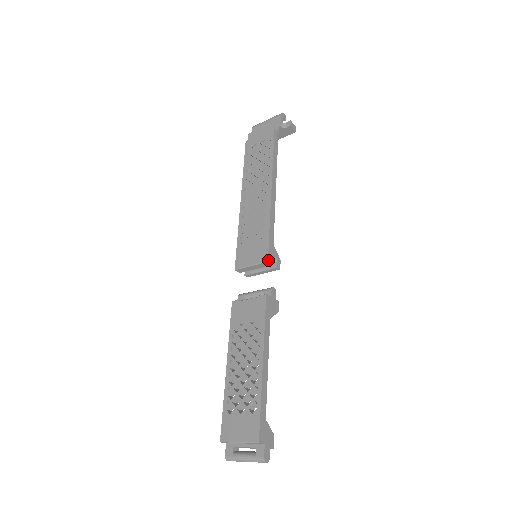
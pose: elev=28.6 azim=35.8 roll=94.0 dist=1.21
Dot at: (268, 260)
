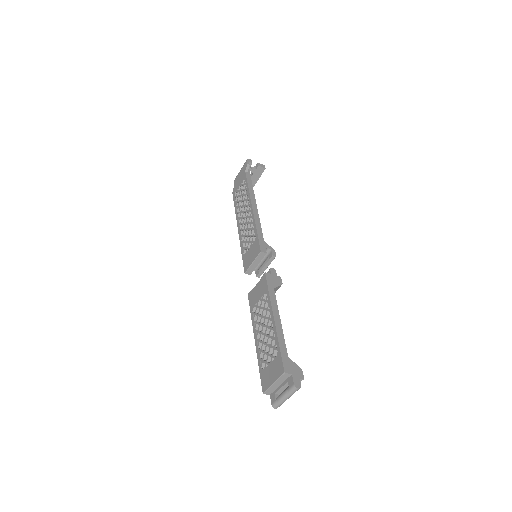
Dot at: (261, 251)
